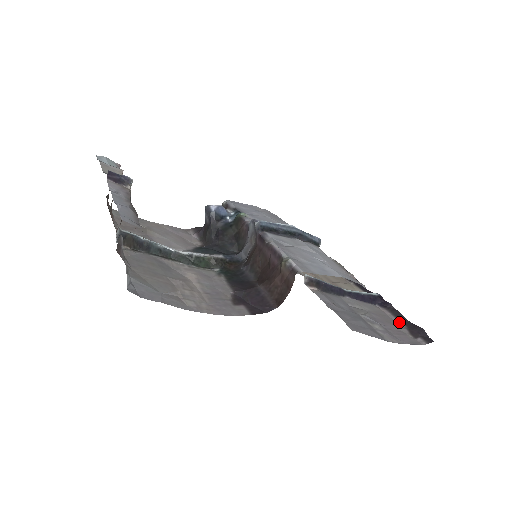
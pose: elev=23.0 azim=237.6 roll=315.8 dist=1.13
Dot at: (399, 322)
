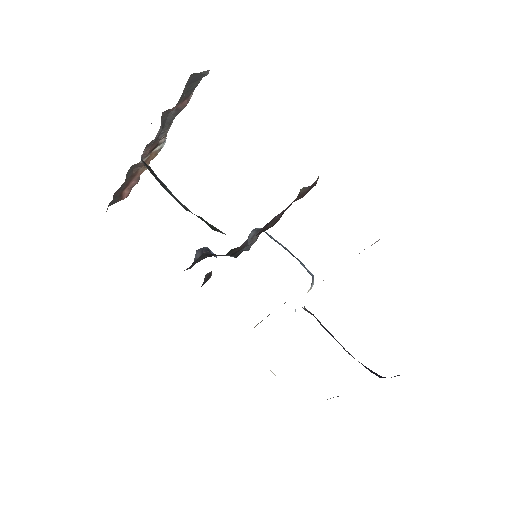
Dot at: occluded
